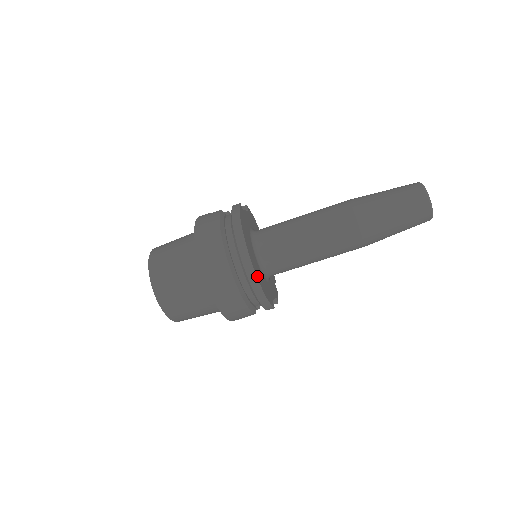
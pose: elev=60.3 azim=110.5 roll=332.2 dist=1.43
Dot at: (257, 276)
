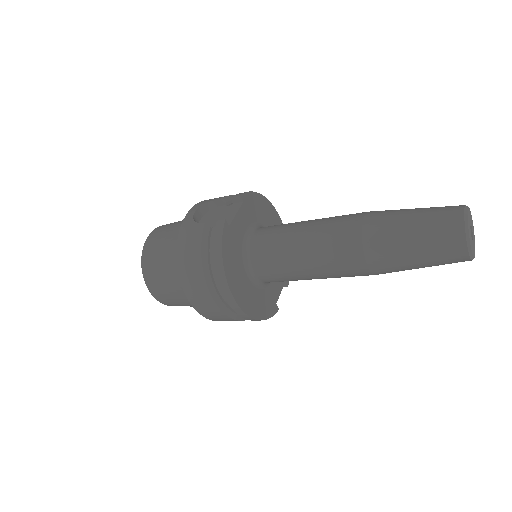
Dot at: (248, 312)
